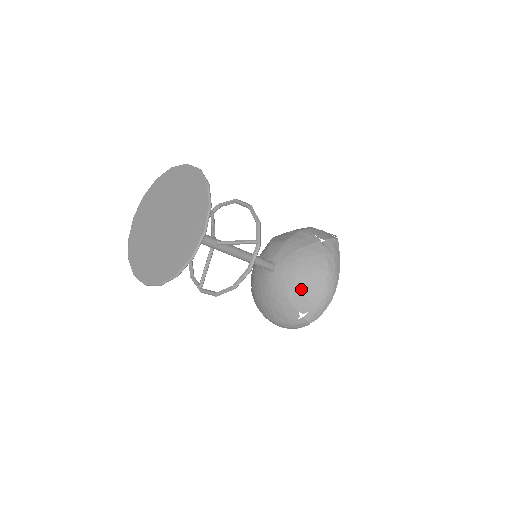
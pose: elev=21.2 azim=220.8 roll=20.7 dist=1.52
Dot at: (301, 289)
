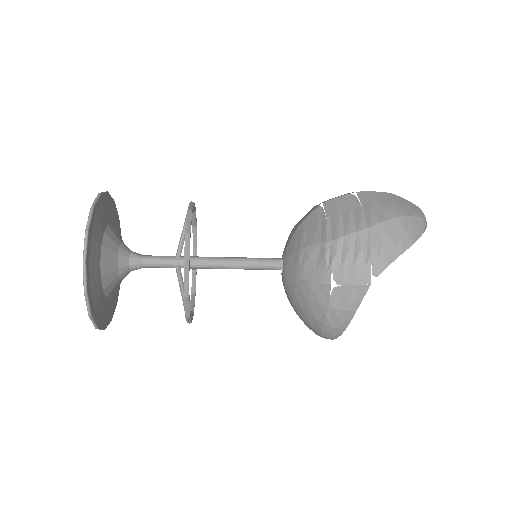
Dot at: (297, 314)
